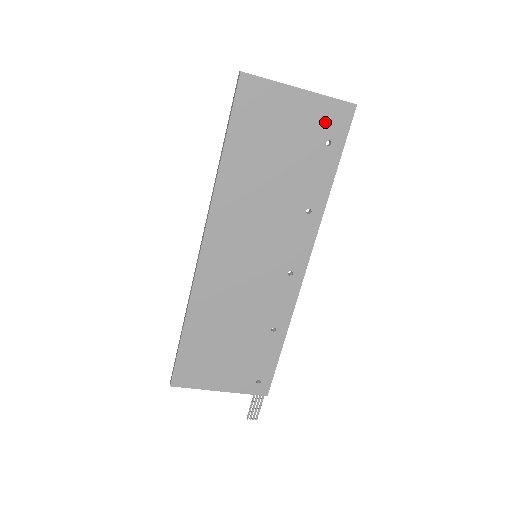
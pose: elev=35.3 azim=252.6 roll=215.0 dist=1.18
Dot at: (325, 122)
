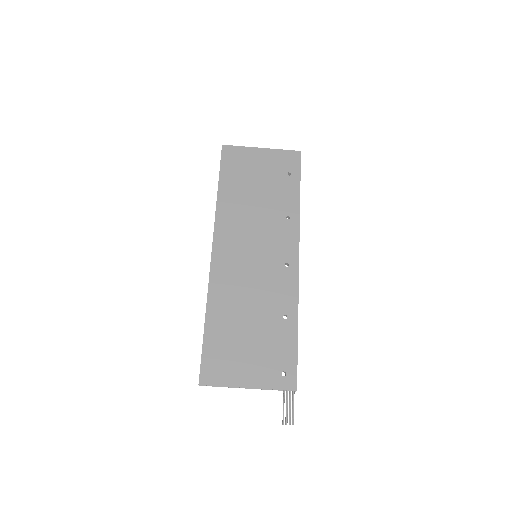
Dot at: (283, 163)
